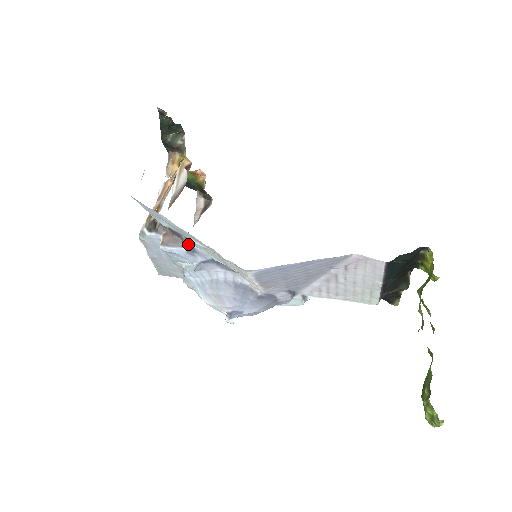
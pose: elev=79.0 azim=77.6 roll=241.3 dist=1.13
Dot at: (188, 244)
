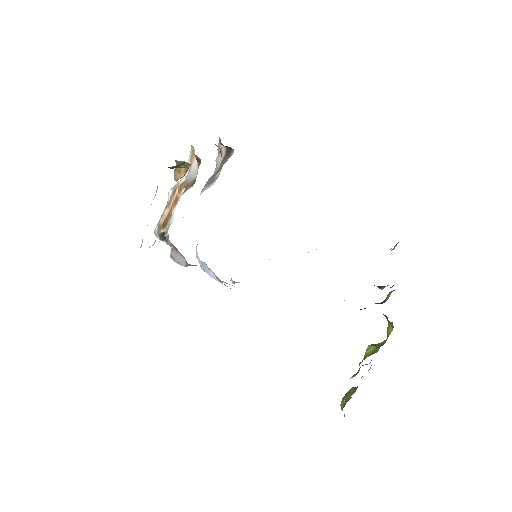
Dot at: occluded
